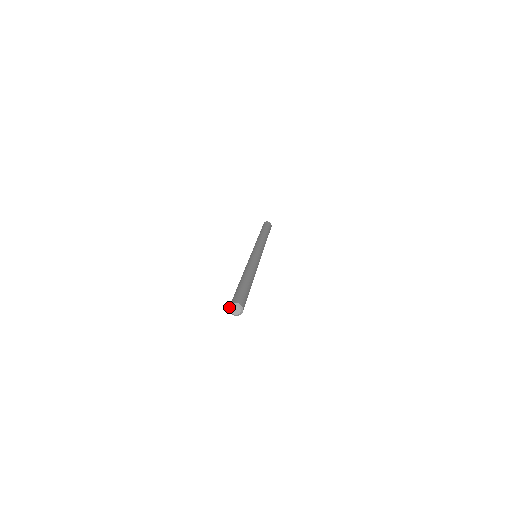
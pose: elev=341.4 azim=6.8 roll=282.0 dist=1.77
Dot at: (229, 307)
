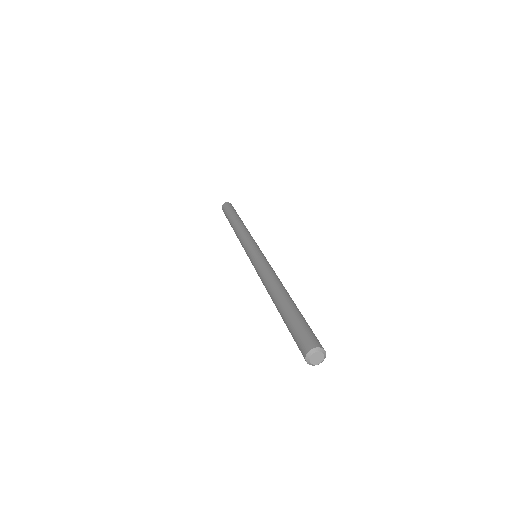
Dot at: (308, 353)
